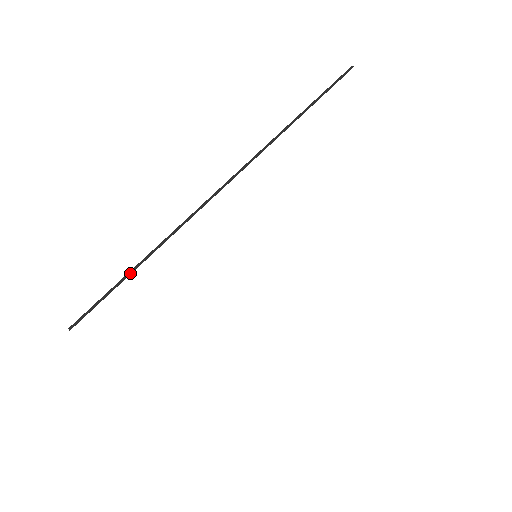
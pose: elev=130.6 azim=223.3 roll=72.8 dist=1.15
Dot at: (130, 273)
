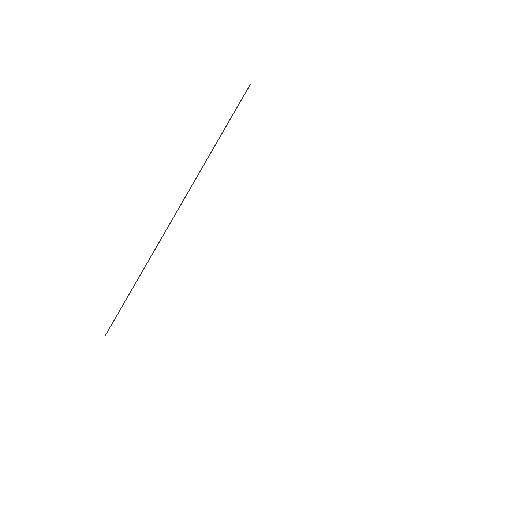
Dot at: (130, 292)
